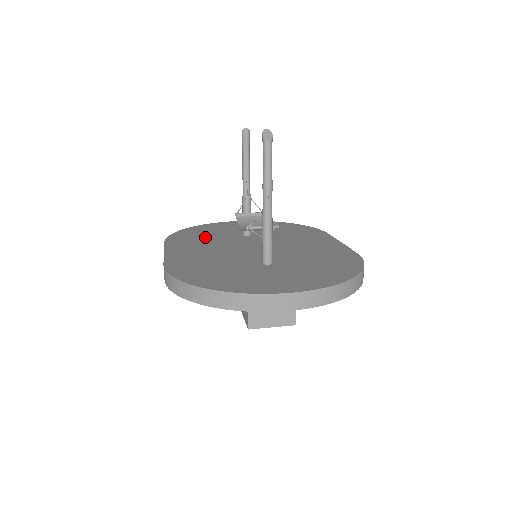
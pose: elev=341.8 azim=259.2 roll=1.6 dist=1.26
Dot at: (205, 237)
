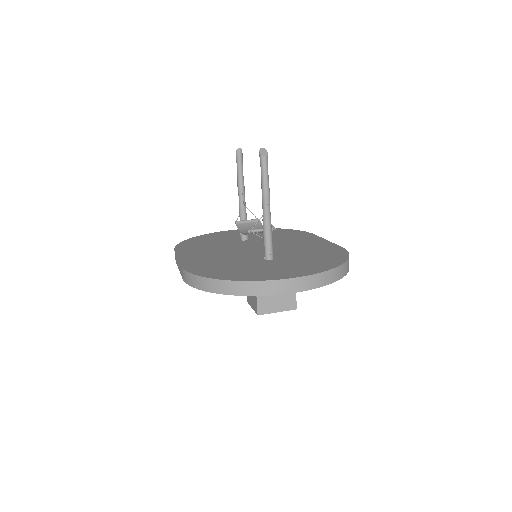
Dot at: (209, 244)
